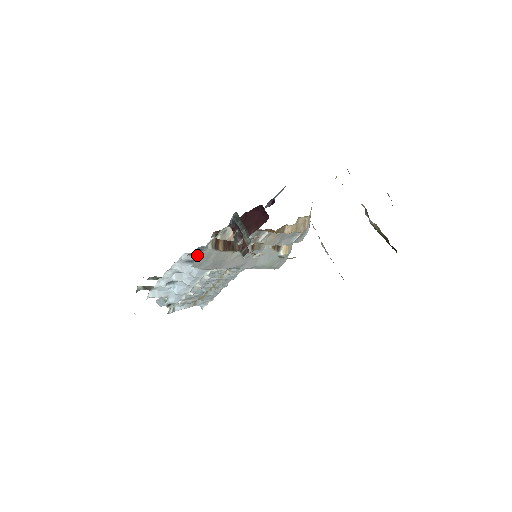
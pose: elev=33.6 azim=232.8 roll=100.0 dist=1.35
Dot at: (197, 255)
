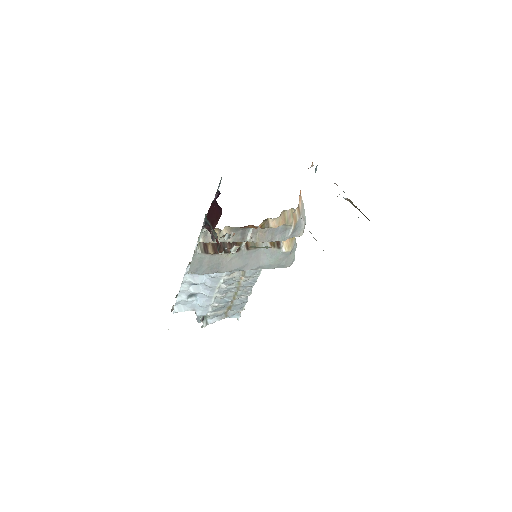
Dot at: occluded
